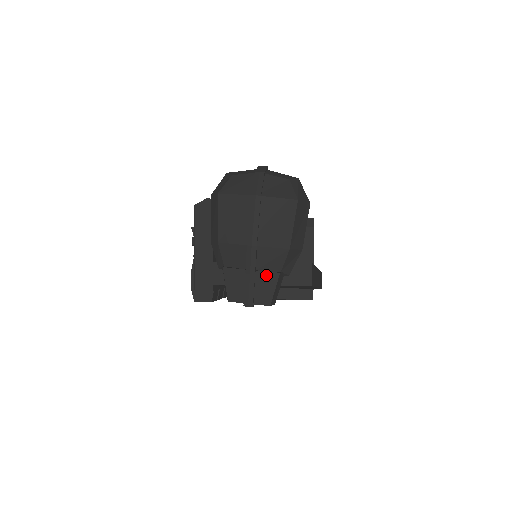
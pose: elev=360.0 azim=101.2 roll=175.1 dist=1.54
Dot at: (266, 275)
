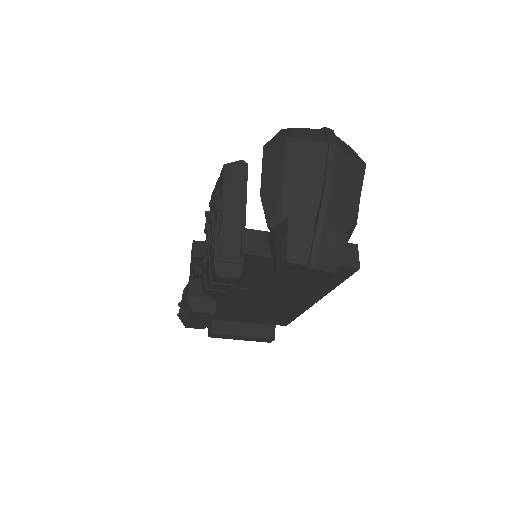
Dot at: (336, 235)
